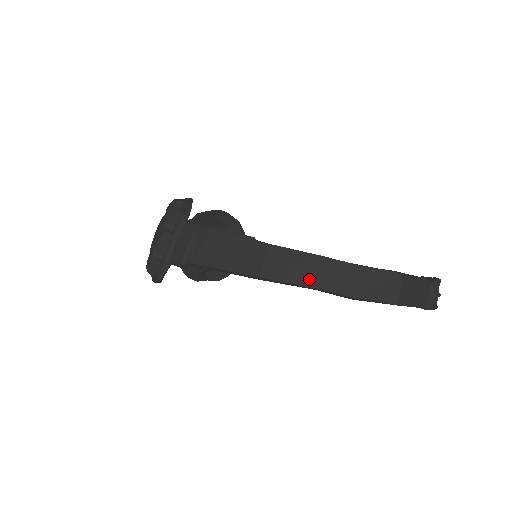
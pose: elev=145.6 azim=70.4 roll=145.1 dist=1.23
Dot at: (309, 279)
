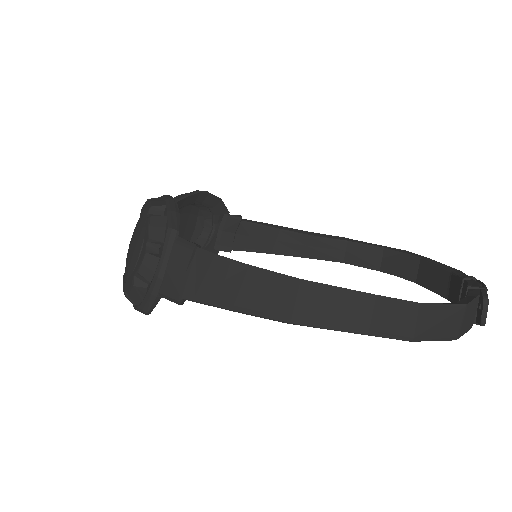
Dot at: (355, 324)
